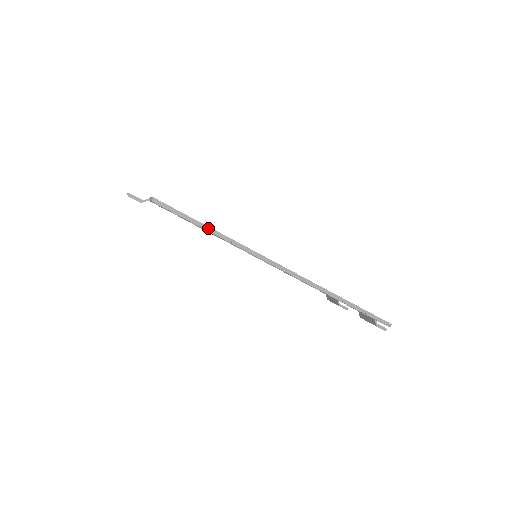
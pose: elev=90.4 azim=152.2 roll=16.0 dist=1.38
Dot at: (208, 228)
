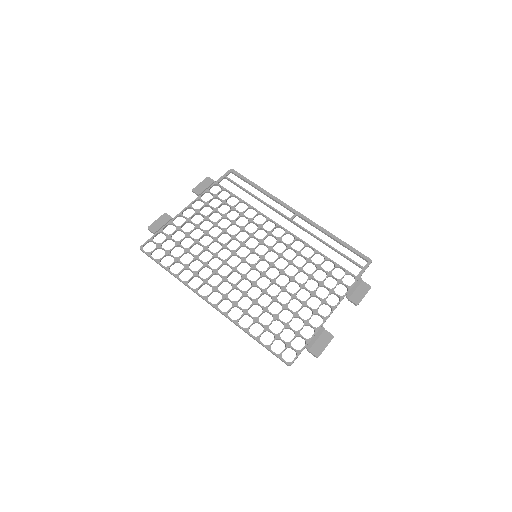
Dot at: (167, 270)
